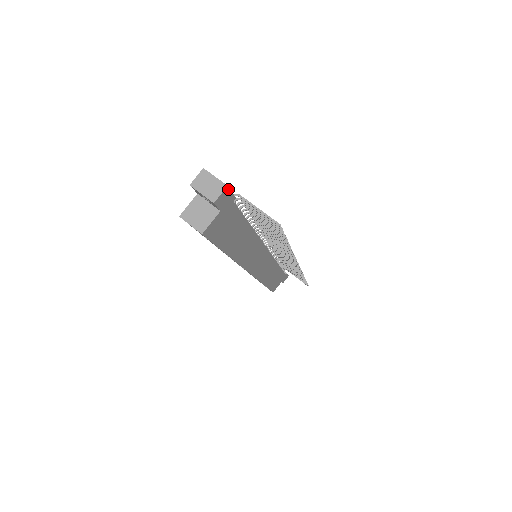
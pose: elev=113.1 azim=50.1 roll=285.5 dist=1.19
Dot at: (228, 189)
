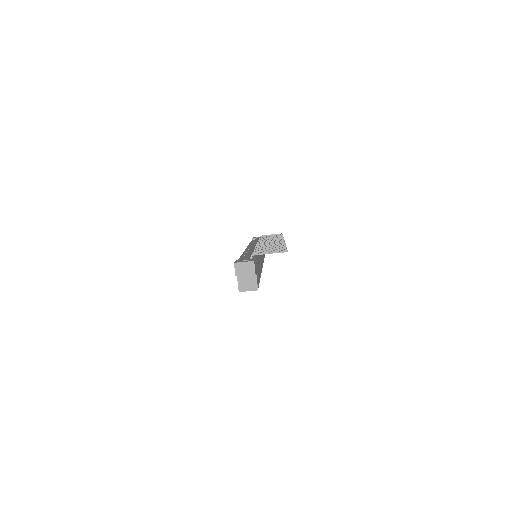
Dot at: (254, 261)
